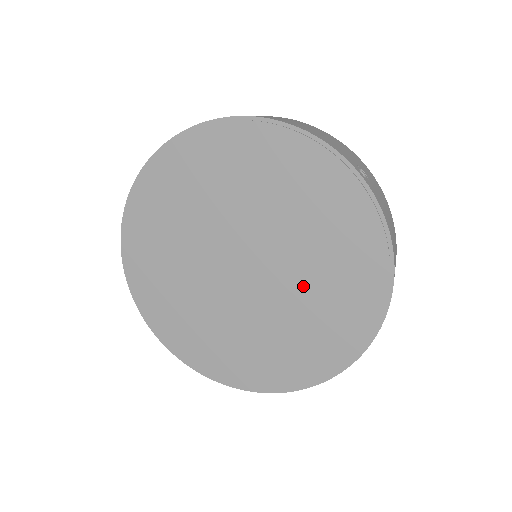
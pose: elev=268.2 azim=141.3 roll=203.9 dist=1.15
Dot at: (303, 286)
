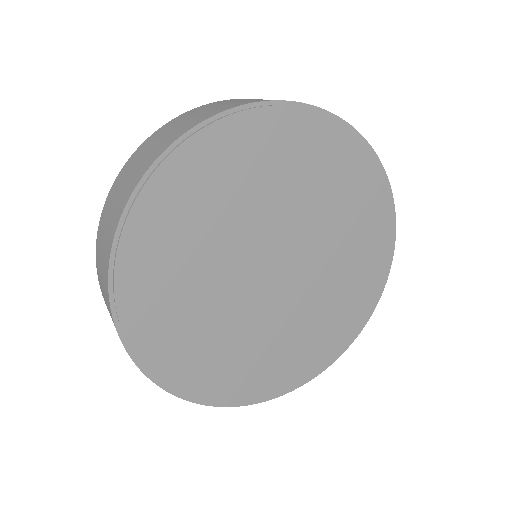
Dot at: (319, 297)
